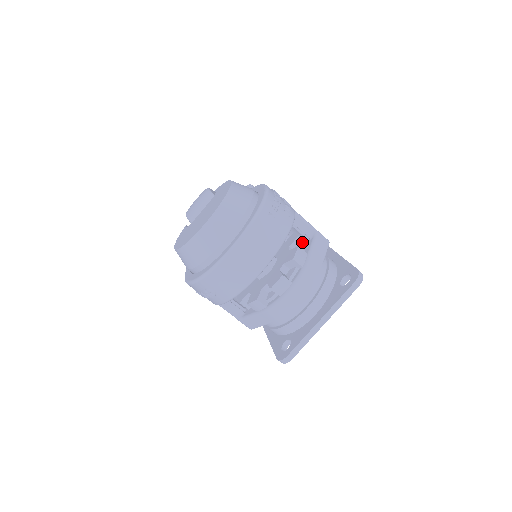
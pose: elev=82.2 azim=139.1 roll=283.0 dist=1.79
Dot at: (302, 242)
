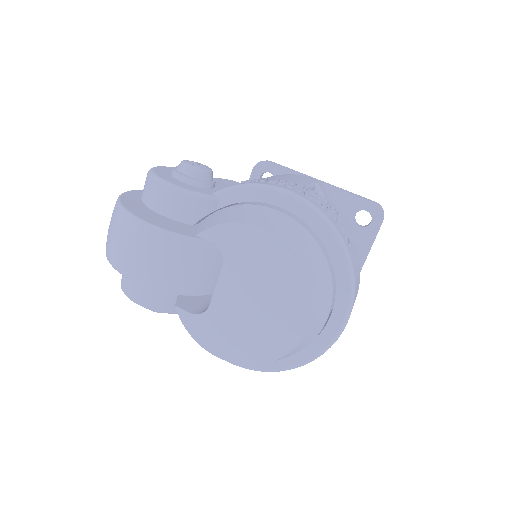
Dot at: occluded
